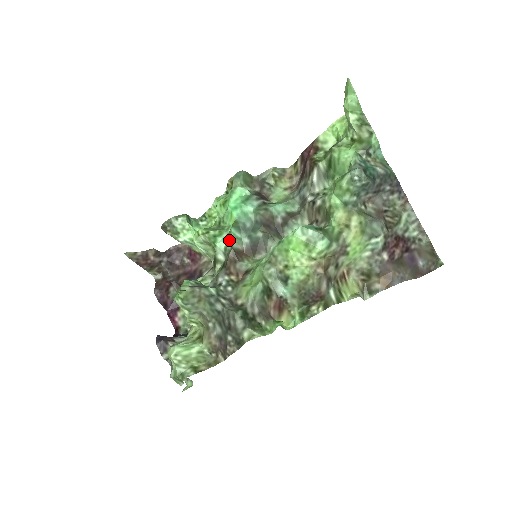
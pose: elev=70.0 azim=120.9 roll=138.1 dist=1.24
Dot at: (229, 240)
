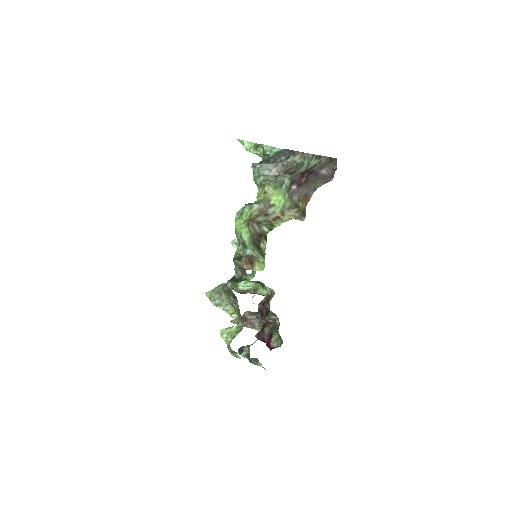
Dot at: occluded
